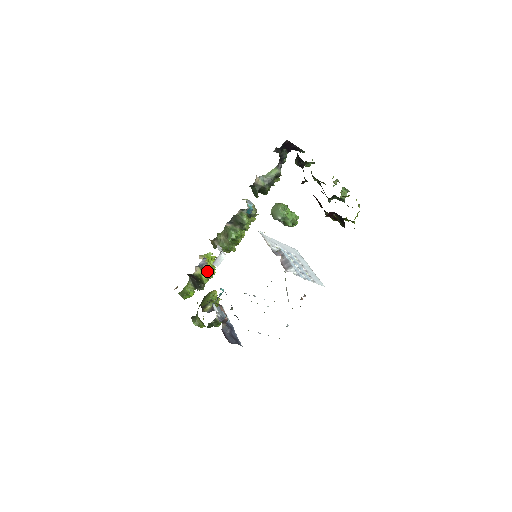
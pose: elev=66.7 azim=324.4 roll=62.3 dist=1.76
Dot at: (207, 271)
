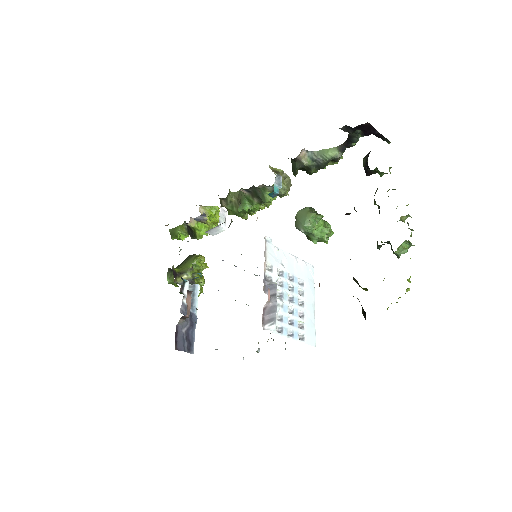
Dot at: (206, 225)
